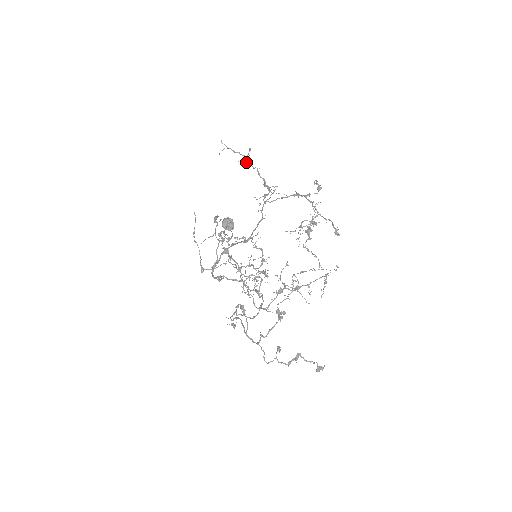
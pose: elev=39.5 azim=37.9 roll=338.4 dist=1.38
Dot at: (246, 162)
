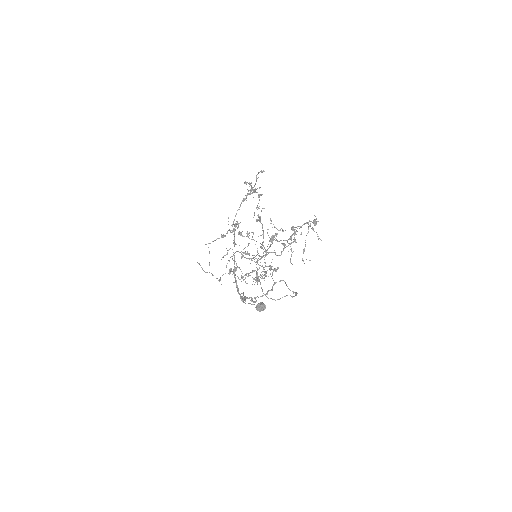
Dot at: (223, 237)
